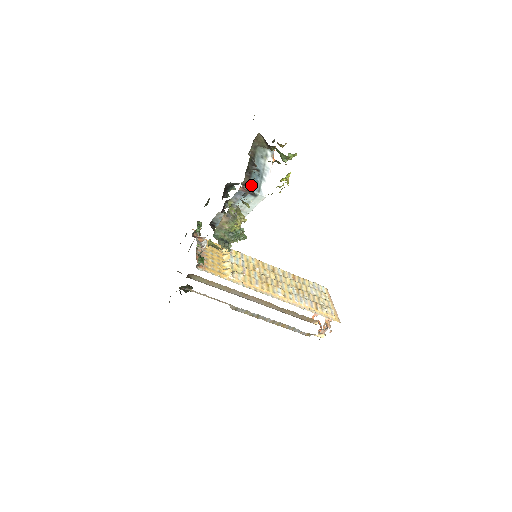
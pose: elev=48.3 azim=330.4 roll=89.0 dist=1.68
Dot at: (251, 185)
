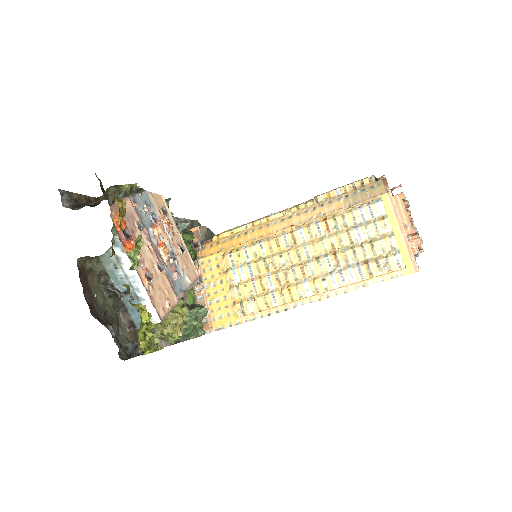
Dot at: (135, 321)
